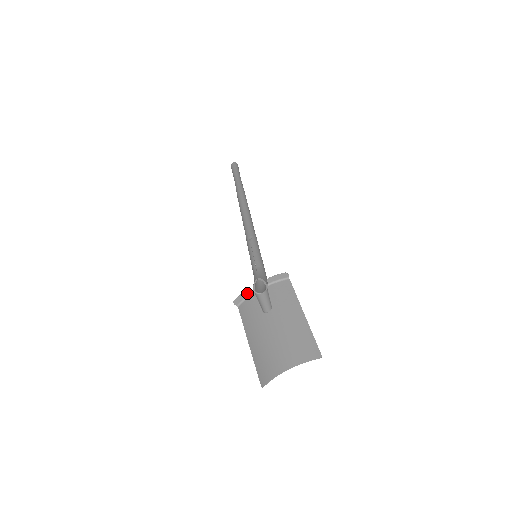
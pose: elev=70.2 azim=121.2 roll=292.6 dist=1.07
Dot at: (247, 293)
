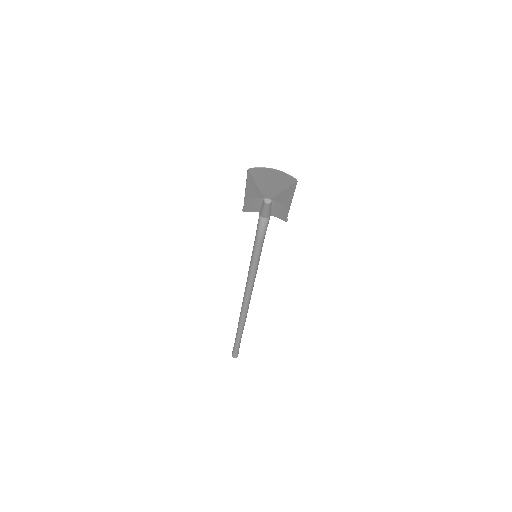
Dot at: (256, 210)
